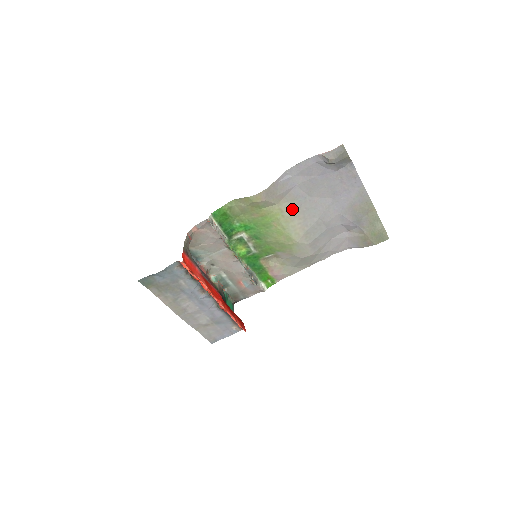
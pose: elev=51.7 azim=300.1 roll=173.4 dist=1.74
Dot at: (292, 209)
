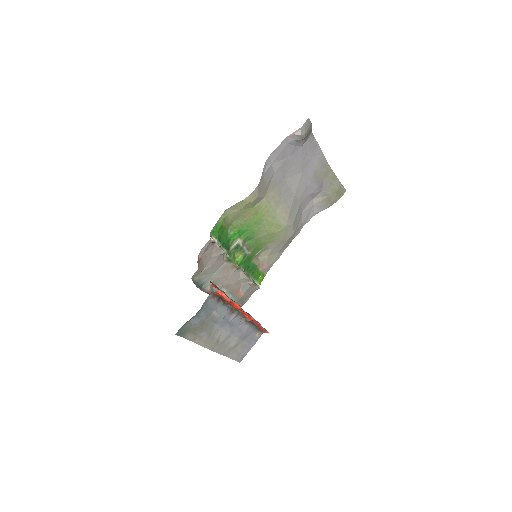
Dot at: (275, 197)
